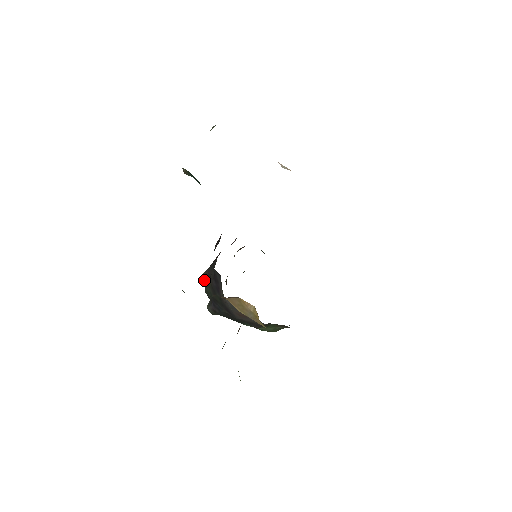
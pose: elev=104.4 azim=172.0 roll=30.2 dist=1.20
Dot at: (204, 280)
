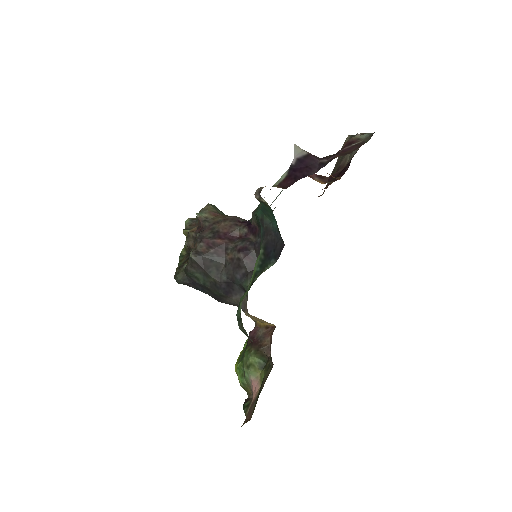
Dot at: (193, 264)
